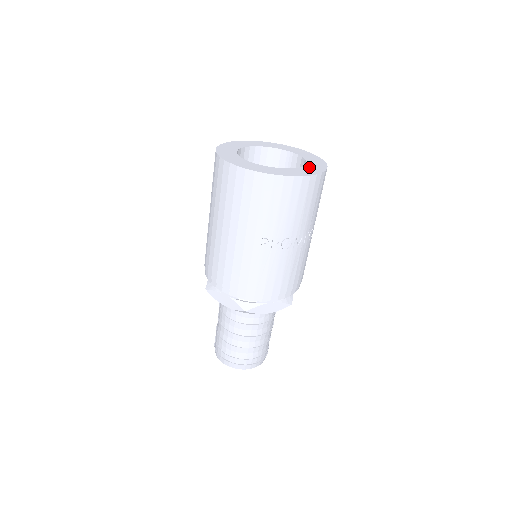
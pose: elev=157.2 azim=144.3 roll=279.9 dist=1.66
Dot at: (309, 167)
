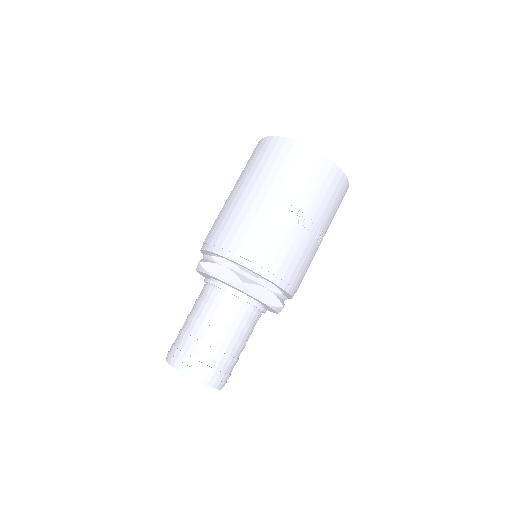
Dot at: occluded
